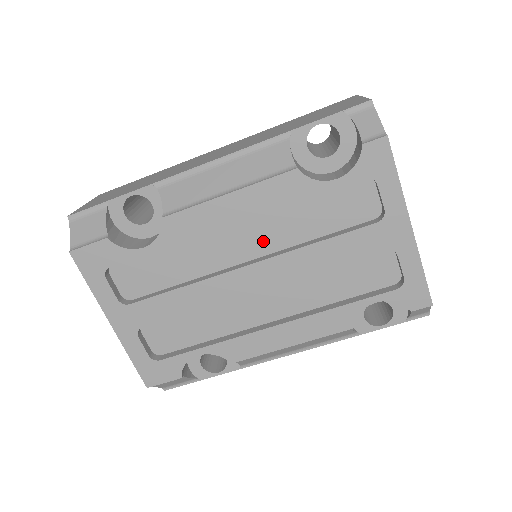
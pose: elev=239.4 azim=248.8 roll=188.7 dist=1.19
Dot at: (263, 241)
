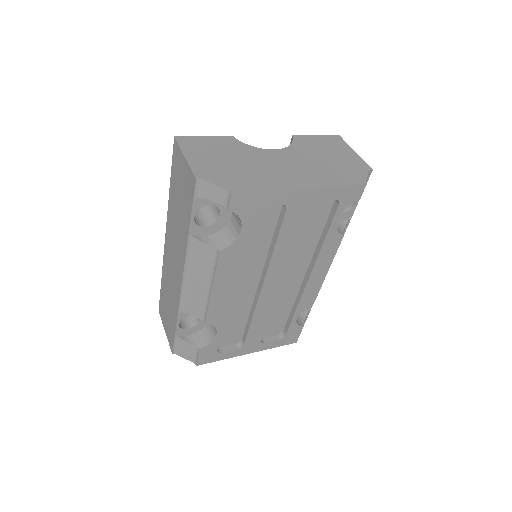
Dot at: (252, 271)
